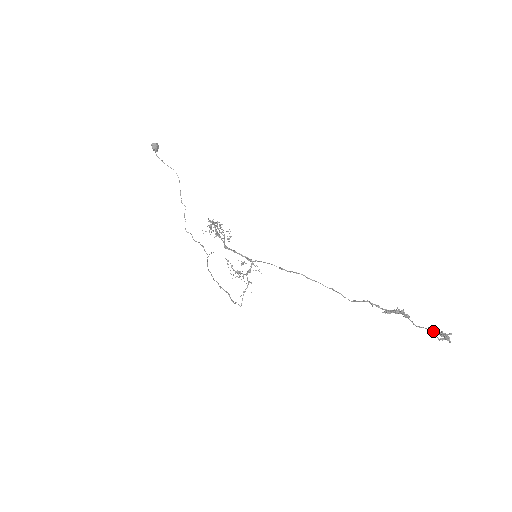
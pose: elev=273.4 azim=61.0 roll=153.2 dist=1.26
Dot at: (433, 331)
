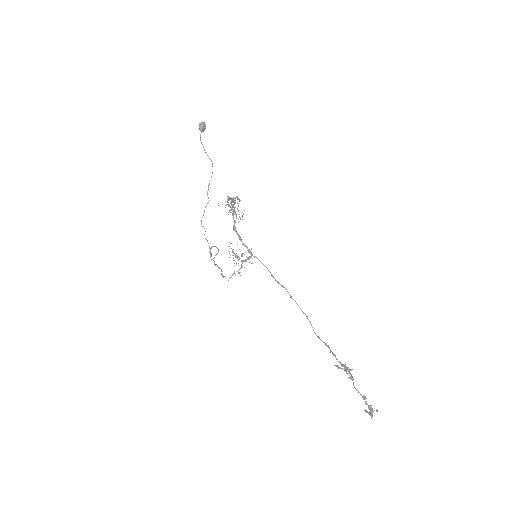
Dot at: occluded
